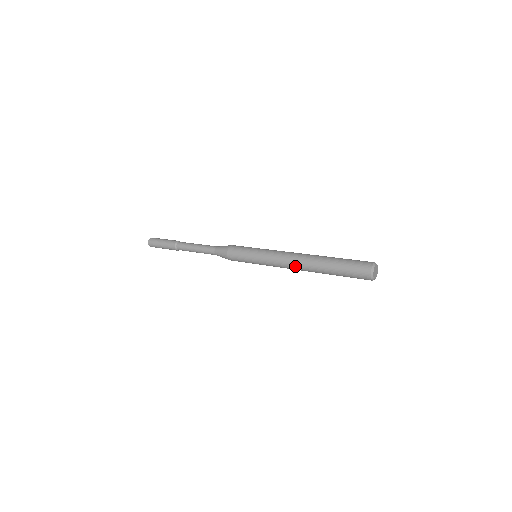
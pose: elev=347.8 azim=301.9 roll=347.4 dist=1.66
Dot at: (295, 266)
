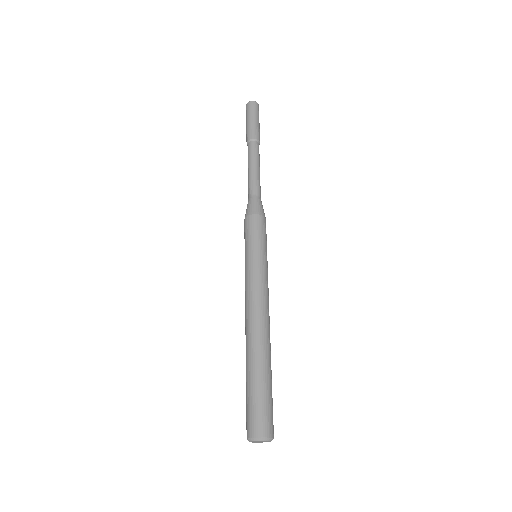
Dot at: (246, 320)
